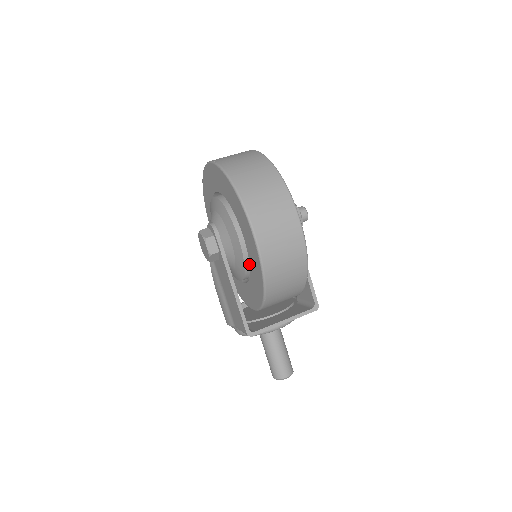
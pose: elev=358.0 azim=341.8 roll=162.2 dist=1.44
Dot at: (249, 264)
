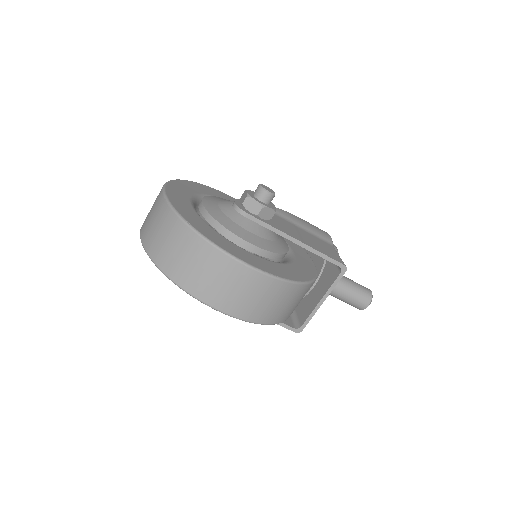
Dot at: occluded
